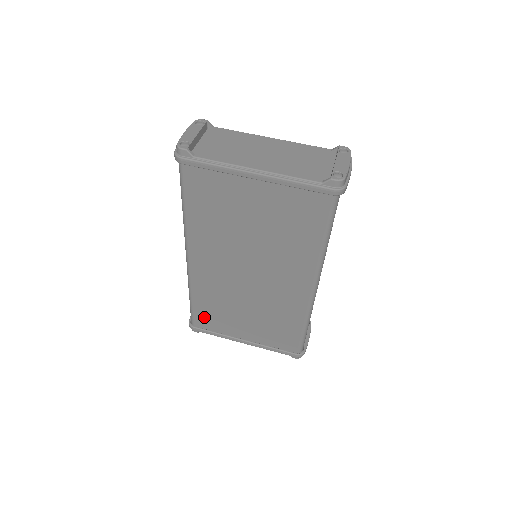
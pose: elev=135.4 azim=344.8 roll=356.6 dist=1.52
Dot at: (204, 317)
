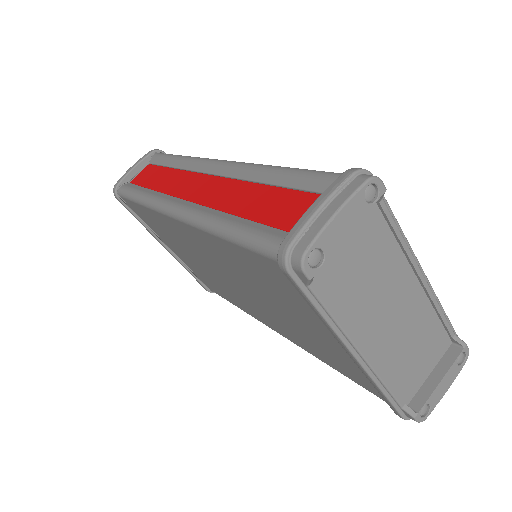
Dot at: (140, 212)
